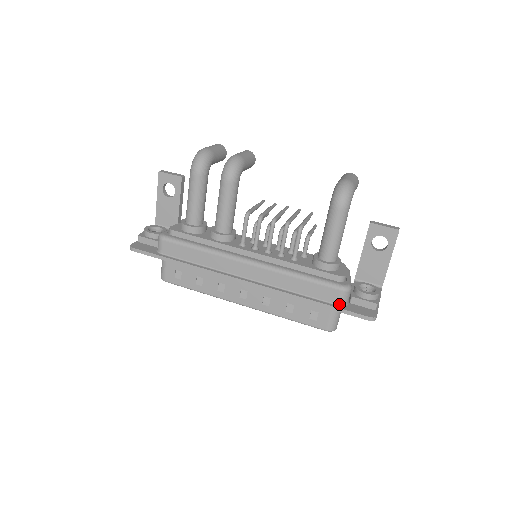
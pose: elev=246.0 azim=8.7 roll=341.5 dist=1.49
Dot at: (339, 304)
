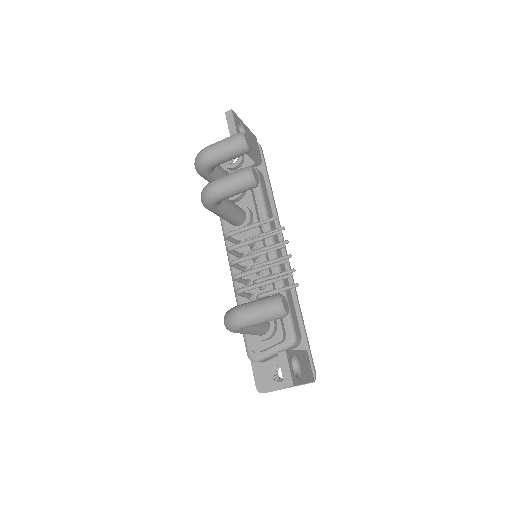
Dot at: occluded
